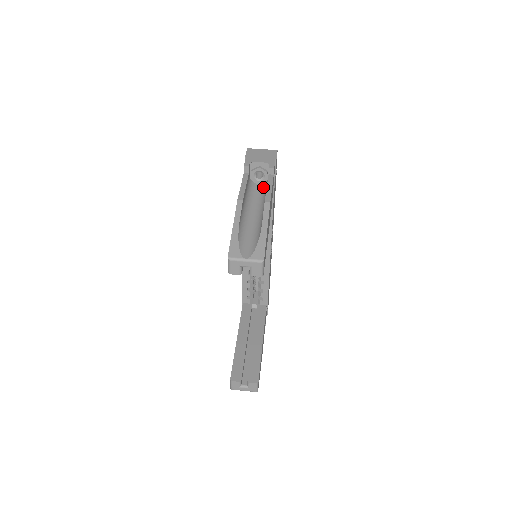
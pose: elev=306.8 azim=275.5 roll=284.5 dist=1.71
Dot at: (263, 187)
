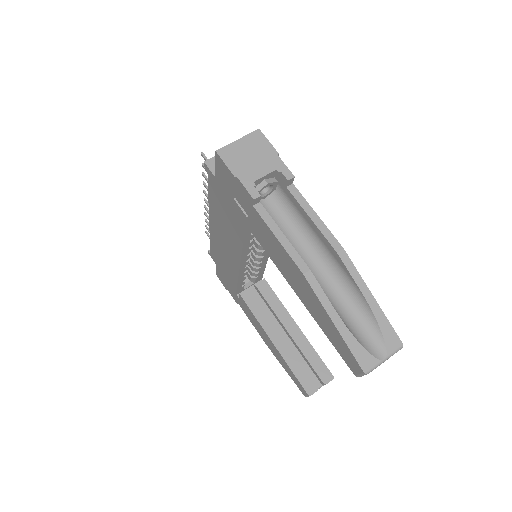
Dot at: (278, 203)
